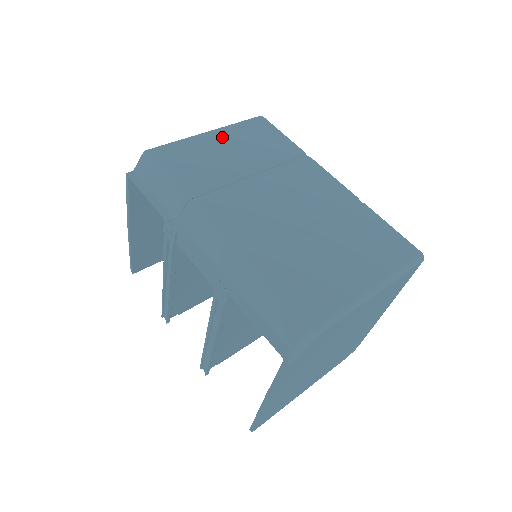
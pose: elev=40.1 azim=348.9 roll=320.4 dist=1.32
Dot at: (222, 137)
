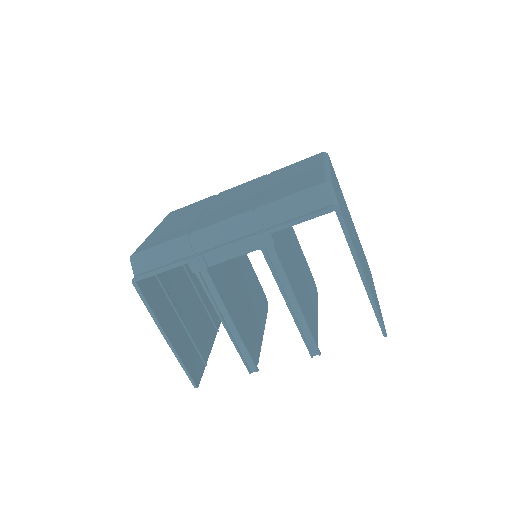
Dot at: (163, 226)
